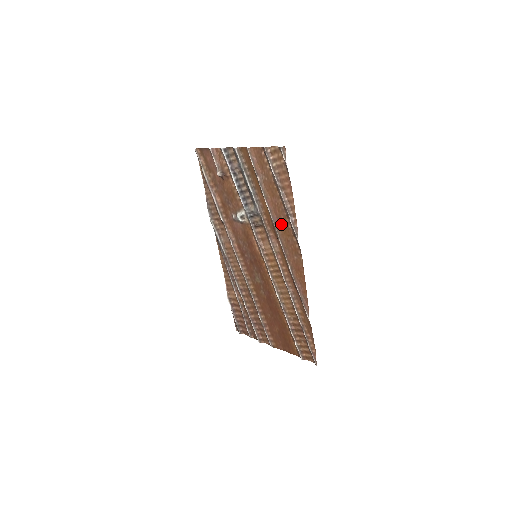
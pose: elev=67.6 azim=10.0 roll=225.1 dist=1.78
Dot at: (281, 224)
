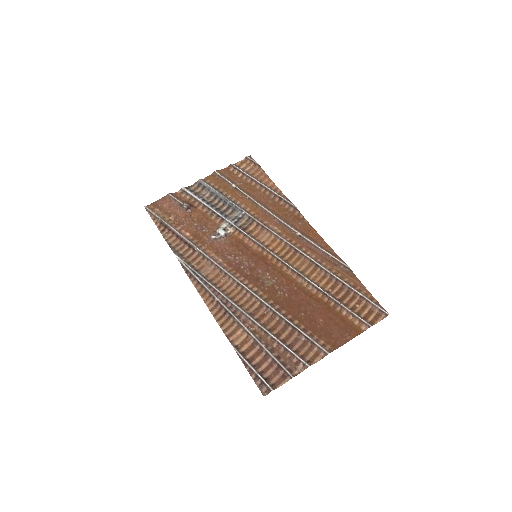
Dot at: (272, 207)
